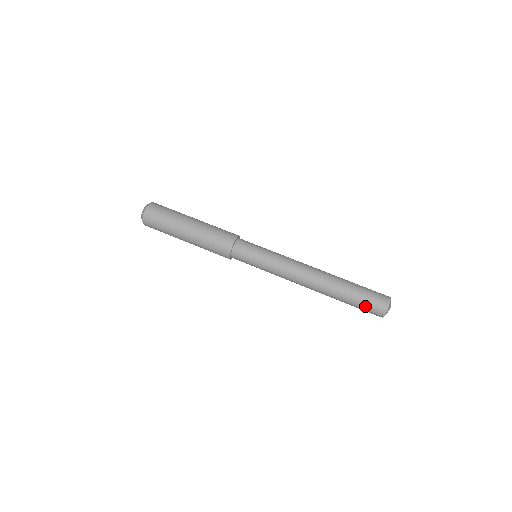
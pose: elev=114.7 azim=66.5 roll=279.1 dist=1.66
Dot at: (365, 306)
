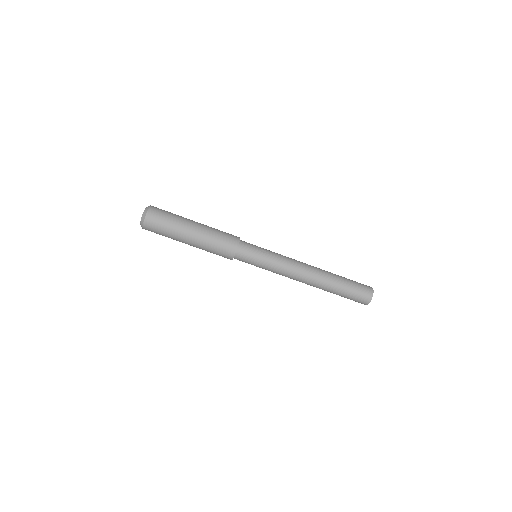
Dot at: occluded
